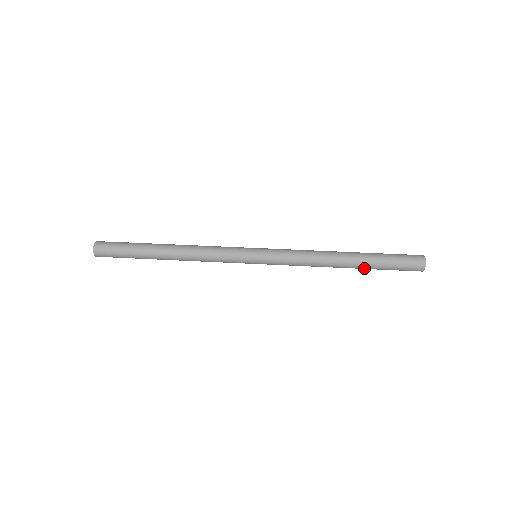
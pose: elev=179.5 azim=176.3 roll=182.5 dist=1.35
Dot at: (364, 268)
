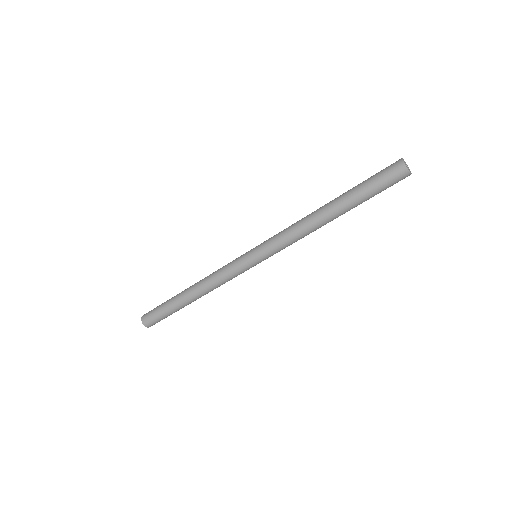
Dot at: occluded
